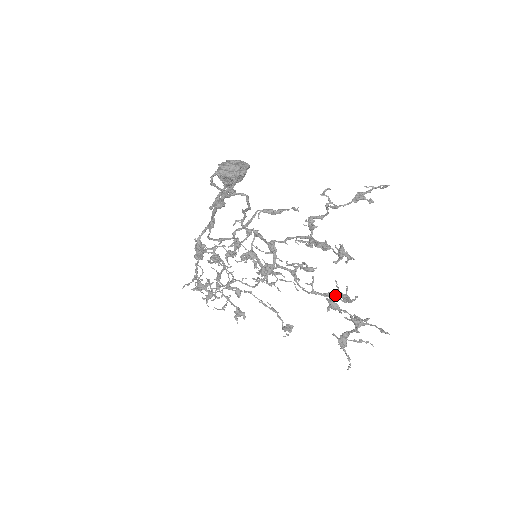
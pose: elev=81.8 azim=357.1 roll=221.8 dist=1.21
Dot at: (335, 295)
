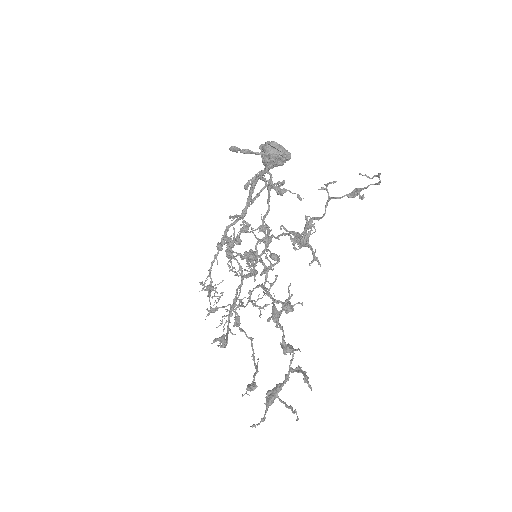
Dot at: occluded
